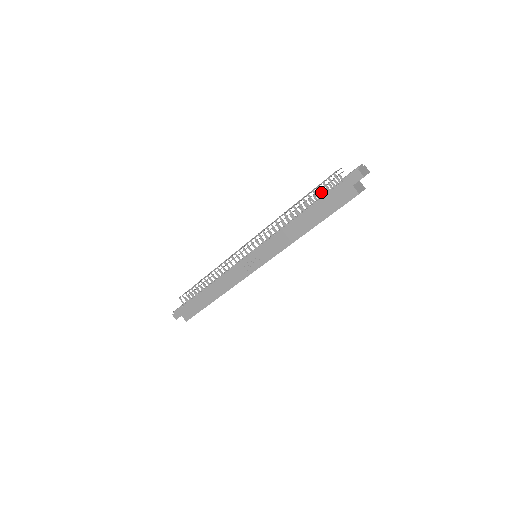
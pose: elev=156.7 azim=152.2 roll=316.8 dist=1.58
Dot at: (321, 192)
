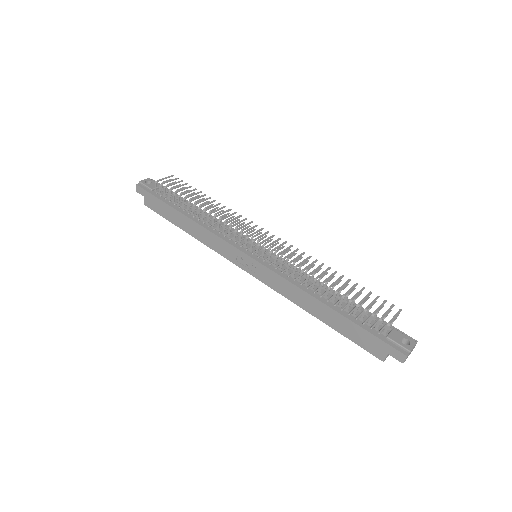
Dot at: (362, 316)
